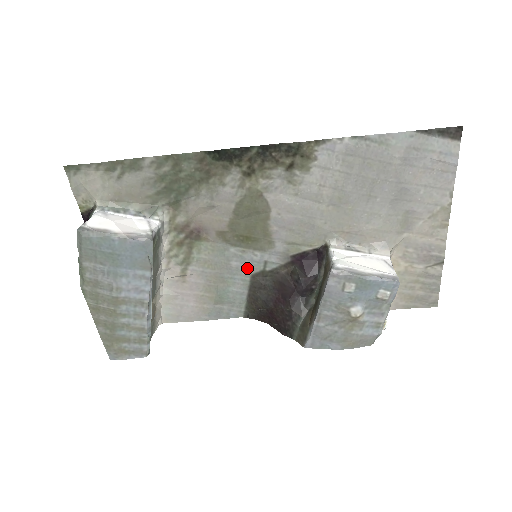
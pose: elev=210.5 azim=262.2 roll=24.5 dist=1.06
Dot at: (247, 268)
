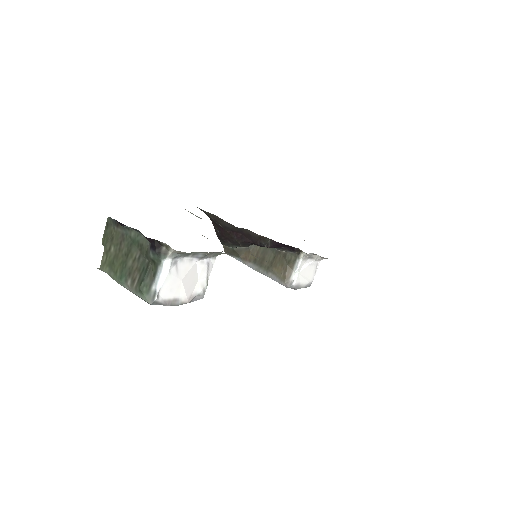
Dot at: occluded
